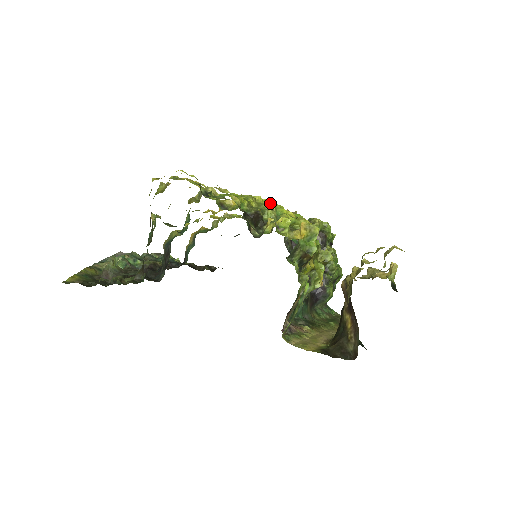
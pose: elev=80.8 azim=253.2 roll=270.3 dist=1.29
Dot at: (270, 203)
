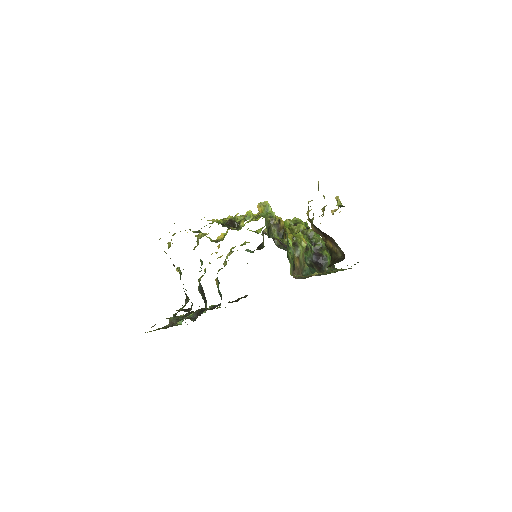
Dot at: occluded
